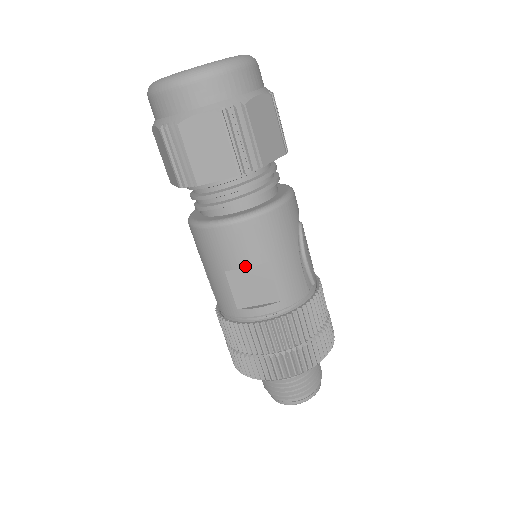
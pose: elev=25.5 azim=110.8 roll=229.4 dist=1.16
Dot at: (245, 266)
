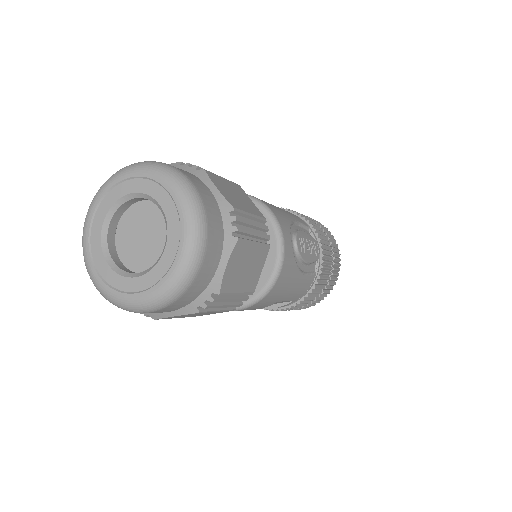
Dot at: occluded
